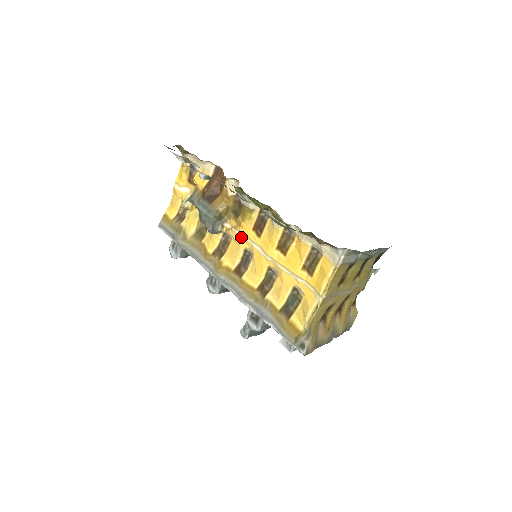
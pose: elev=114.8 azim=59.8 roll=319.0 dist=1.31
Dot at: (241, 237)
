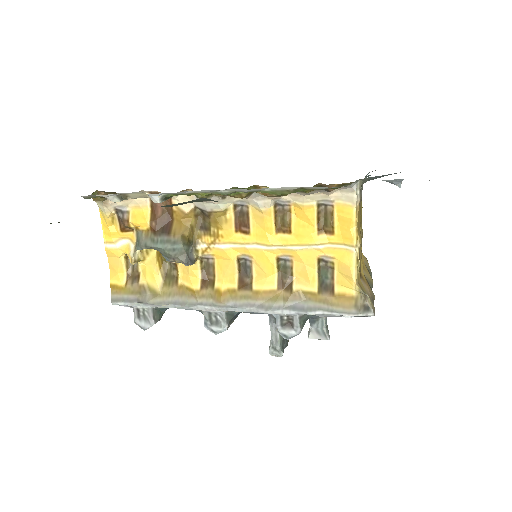
Dot at: (226, 248)
